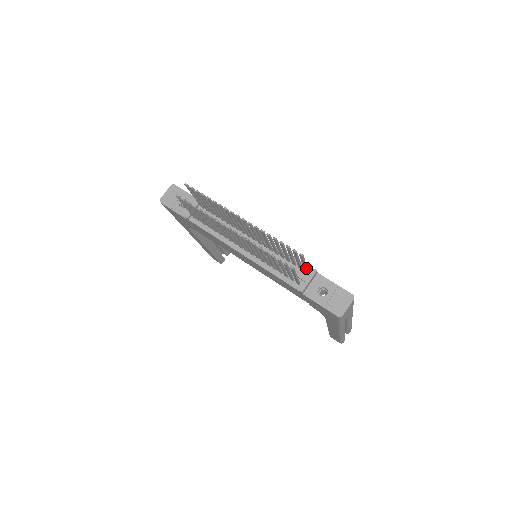
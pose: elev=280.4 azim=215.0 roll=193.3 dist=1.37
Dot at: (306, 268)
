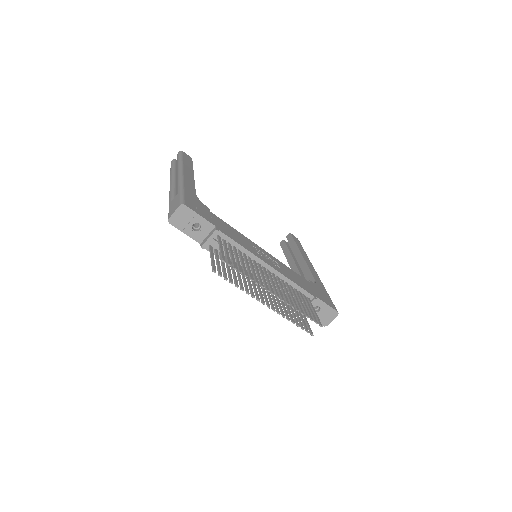
Dot at: (312, 306)
